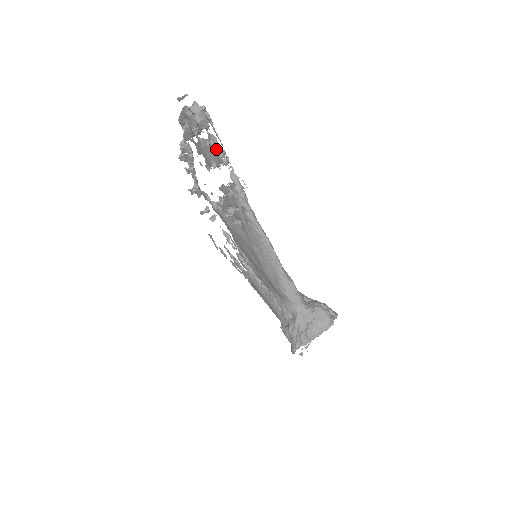
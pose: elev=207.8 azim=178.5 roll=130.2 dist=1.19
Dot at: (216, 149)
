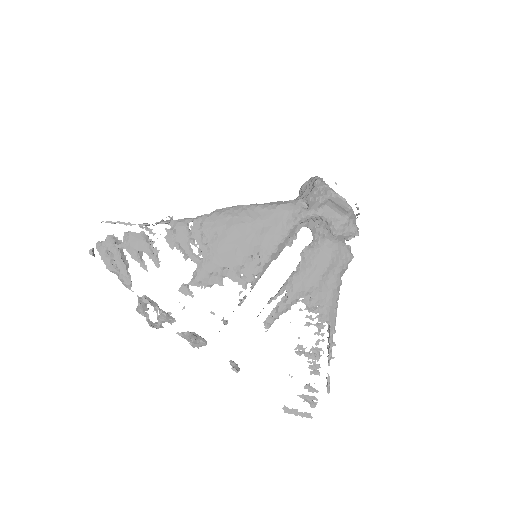
Dot at: occluded
